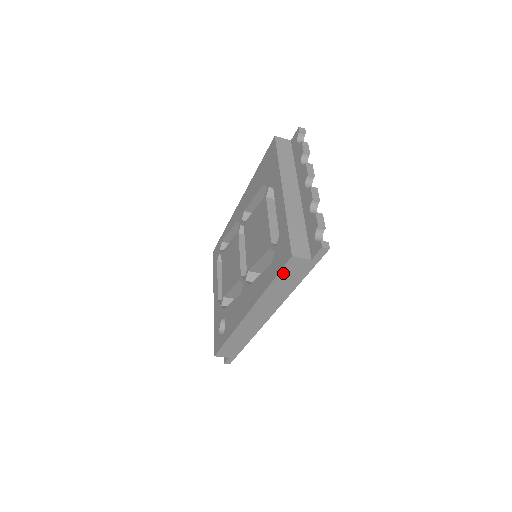
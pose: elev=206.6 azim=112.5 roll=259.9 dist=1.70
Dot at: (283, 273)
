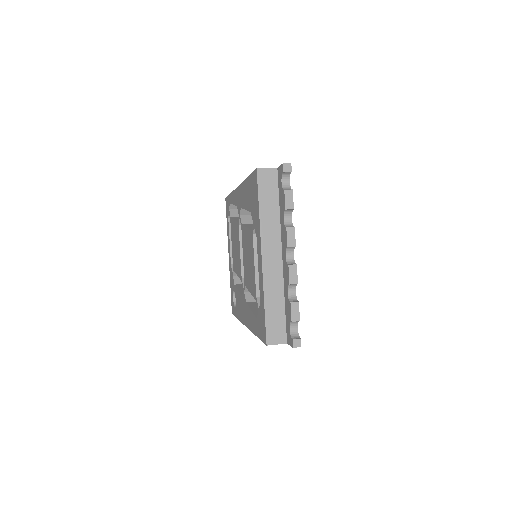
Dot at: occluded
